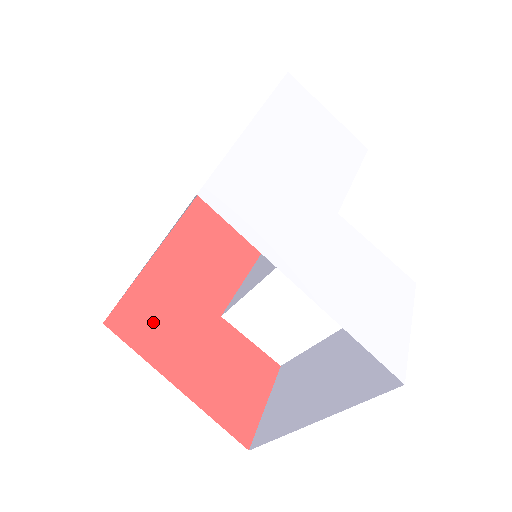
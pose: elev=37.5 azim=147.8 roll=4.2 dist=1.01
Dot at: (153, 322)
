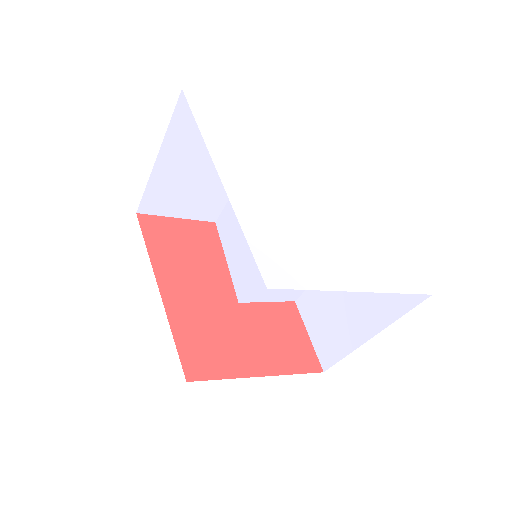
Dot at: (210, 349)
